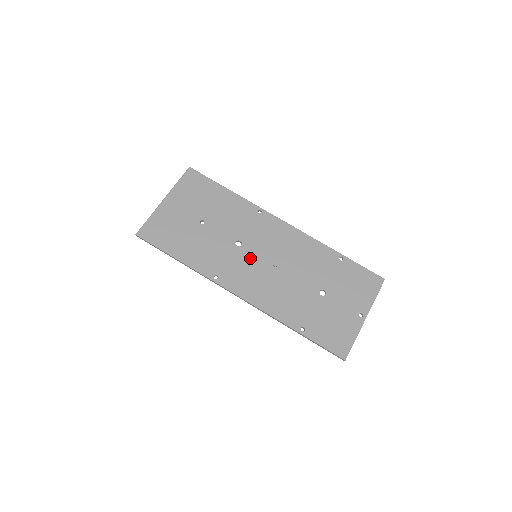
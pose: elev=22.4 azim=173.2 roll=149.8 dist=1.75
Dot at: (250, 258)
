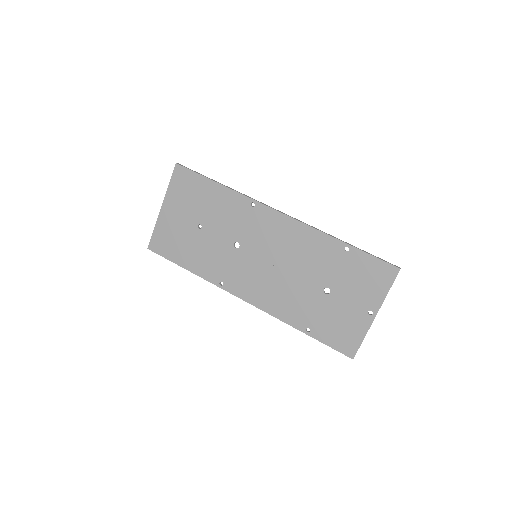
Dot at: (250, 260)
